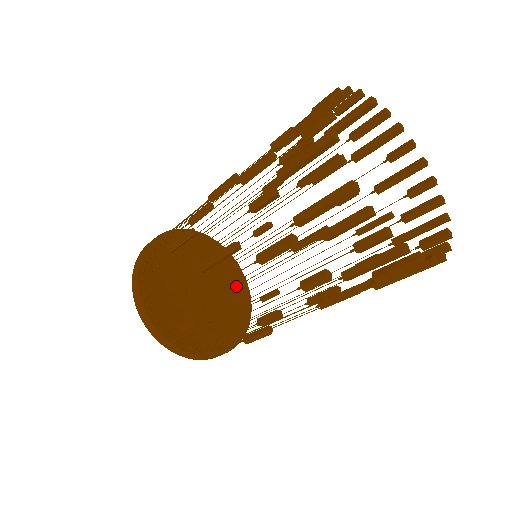
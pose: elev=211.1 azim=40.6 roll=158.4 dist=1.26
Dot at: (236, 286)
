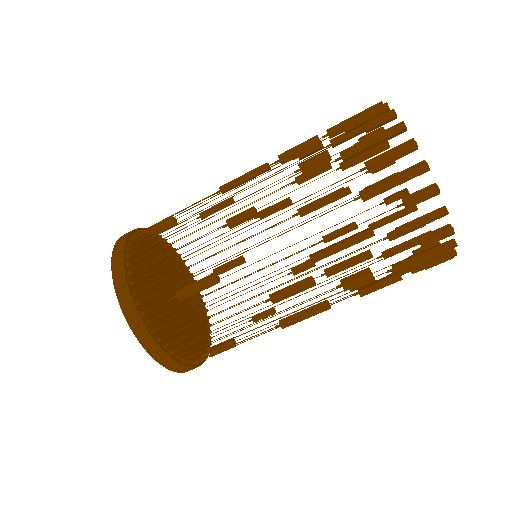
Dot at: (243, 181)
